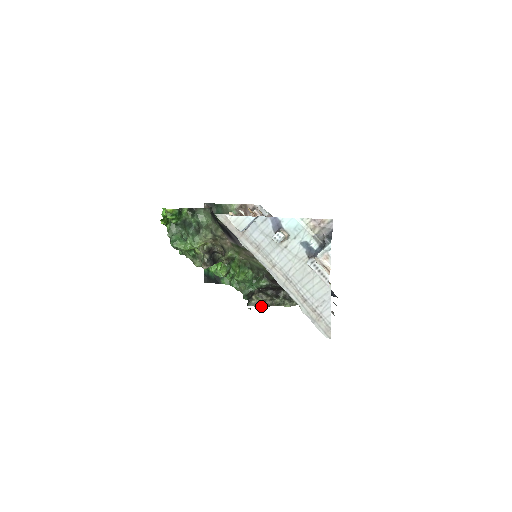
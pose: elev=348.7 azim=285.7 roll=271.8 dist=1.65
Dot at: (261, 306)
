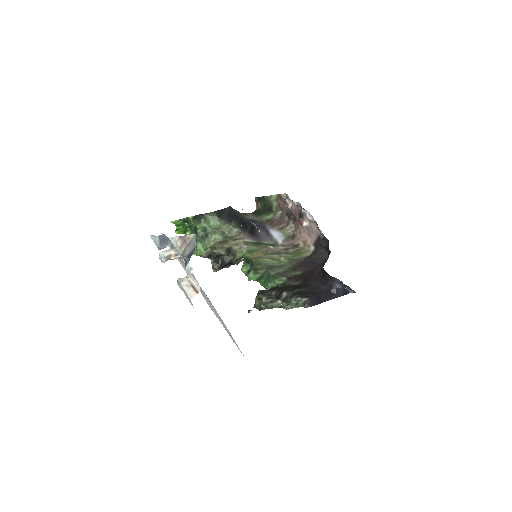
Dot at: (261, 309)
